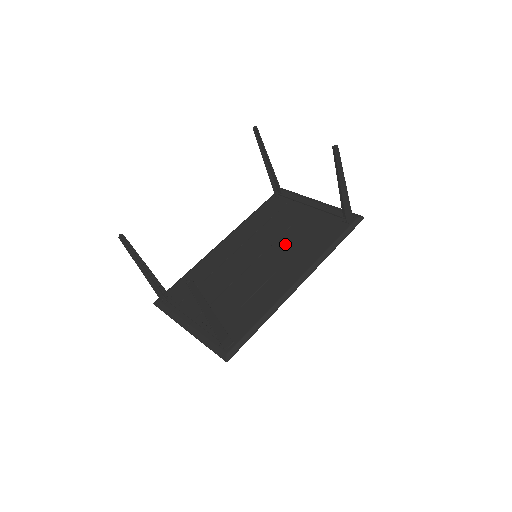
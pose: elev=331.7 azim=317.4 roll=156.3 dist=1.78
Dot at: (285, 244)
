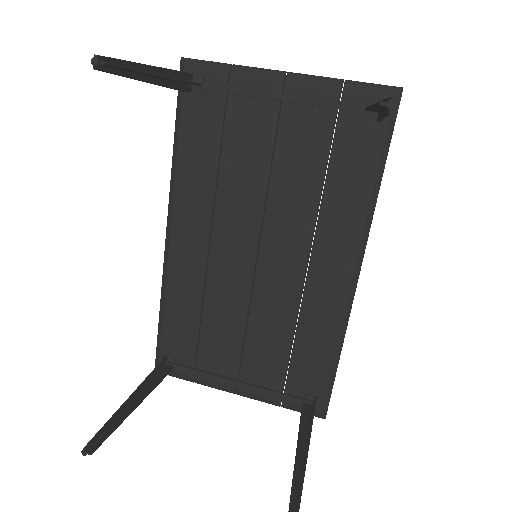
Dot at: (287, 209)
